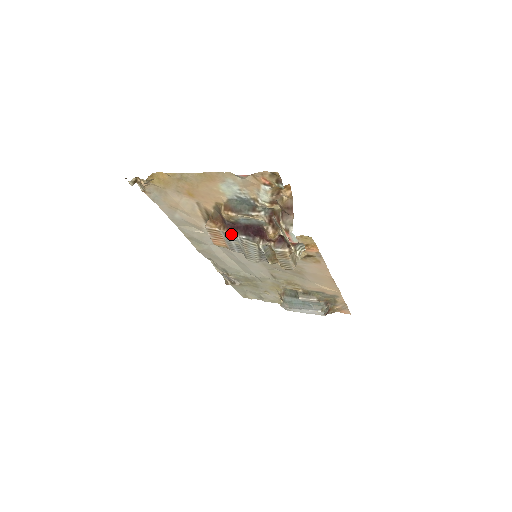
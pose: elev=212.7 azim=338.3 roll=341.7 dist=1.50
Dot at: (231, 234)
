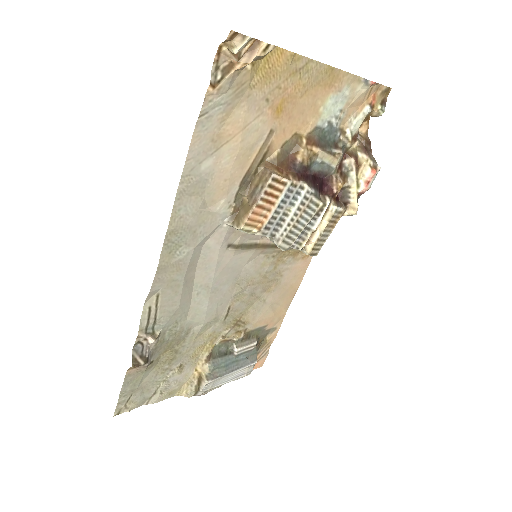
Dot at: (298, 188)
